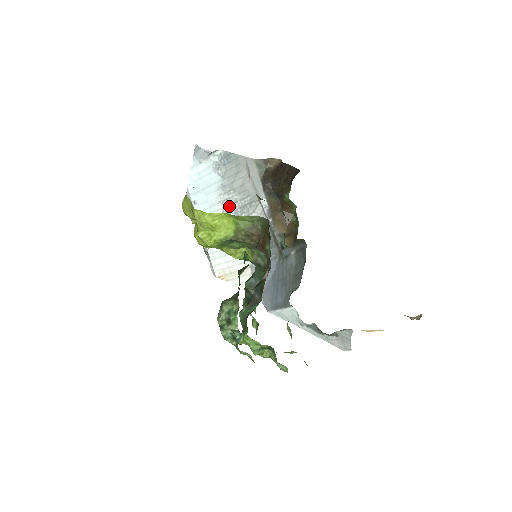
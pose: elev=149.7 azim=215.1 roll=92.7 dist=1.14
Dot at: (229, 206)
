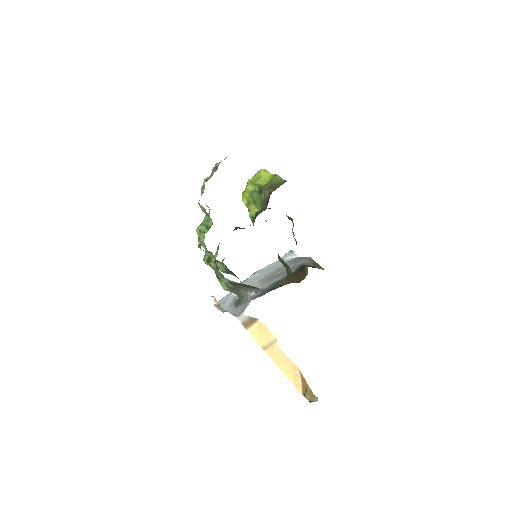
Dot at: (270, 276)
